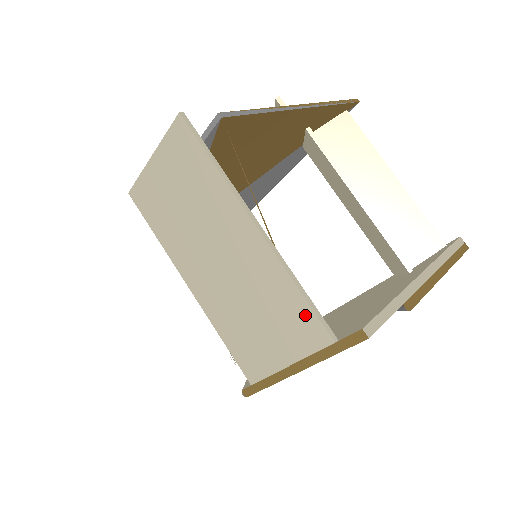
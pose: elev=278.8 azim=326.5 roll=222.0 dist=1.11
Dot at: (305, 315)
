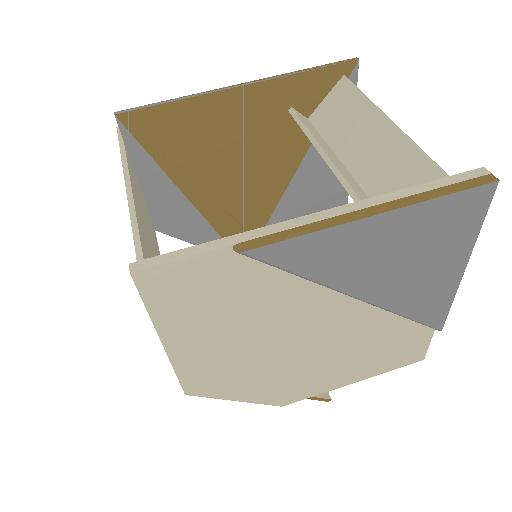
Dot at: occluded
